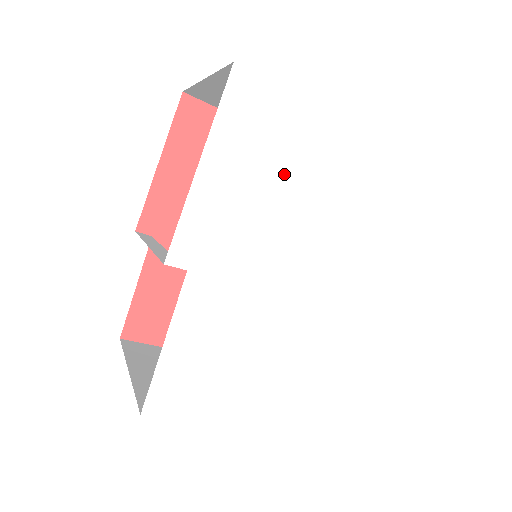
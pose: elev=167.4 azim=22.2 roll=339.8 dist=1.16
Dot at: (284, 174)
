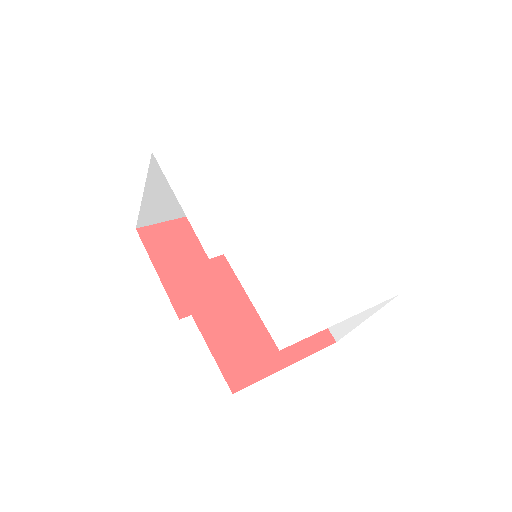
Dot at: (223, 180)
